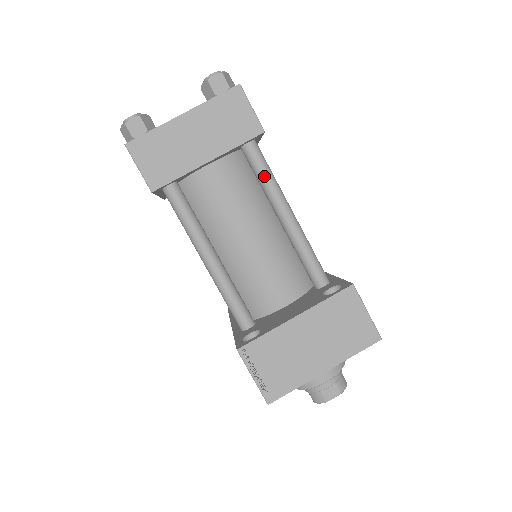
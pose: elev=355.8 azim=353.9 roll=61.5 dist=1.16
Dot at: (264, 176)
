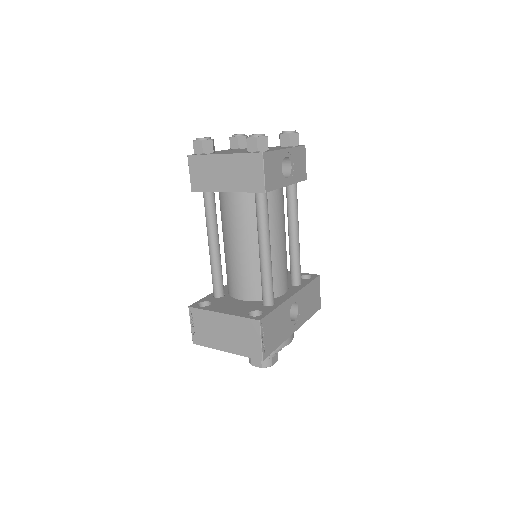
Dot at: (258, 218)
